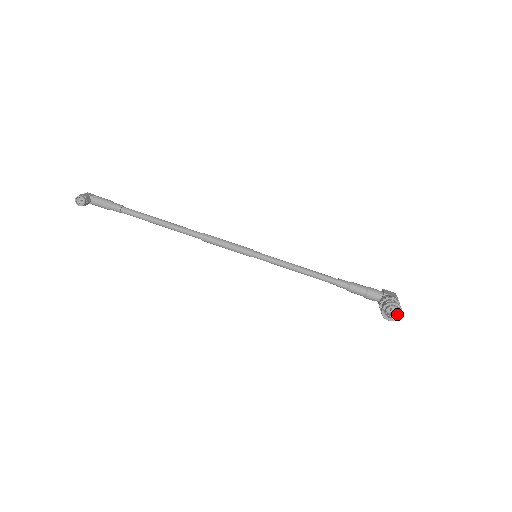
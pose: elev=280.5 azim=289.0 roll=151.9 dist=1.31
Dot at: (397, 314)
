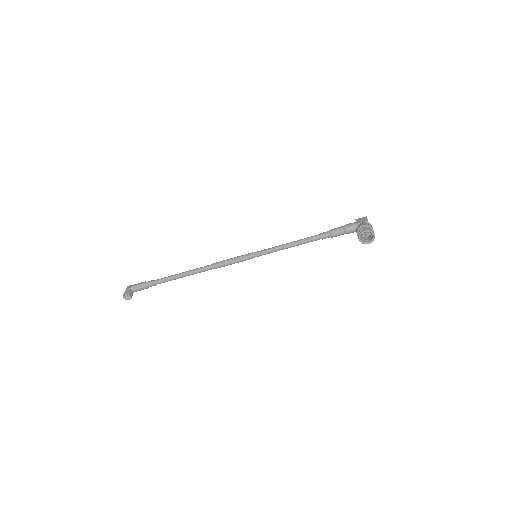
Dot at: (372, 236)
